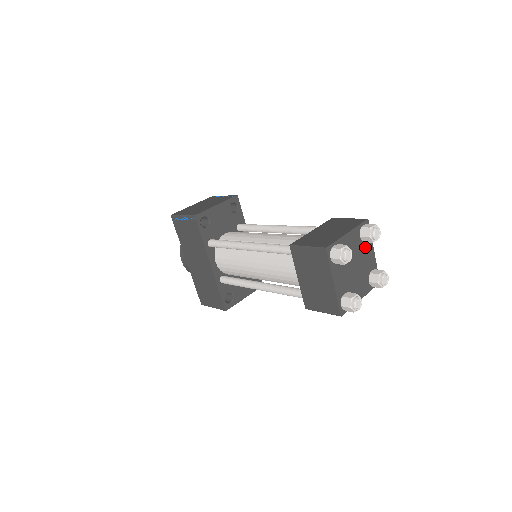
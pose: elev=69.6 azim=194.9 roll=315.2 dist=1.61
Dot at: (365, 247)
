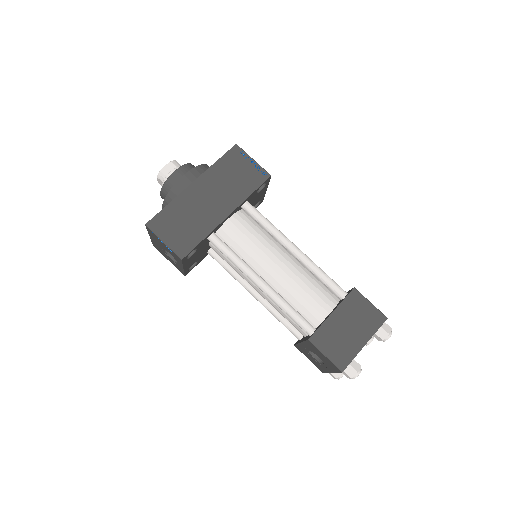
Dot at: occluded
